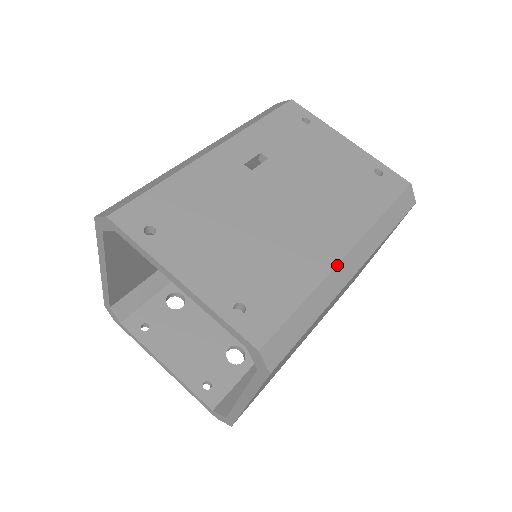
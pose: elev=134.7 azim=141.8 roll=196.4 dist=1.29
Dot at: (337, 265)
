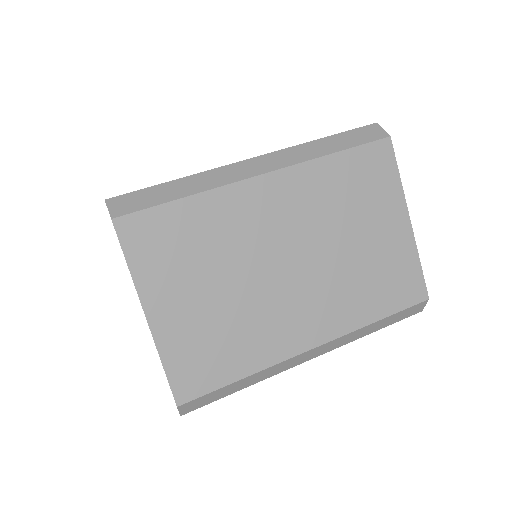
Dot at: (232, 164)
